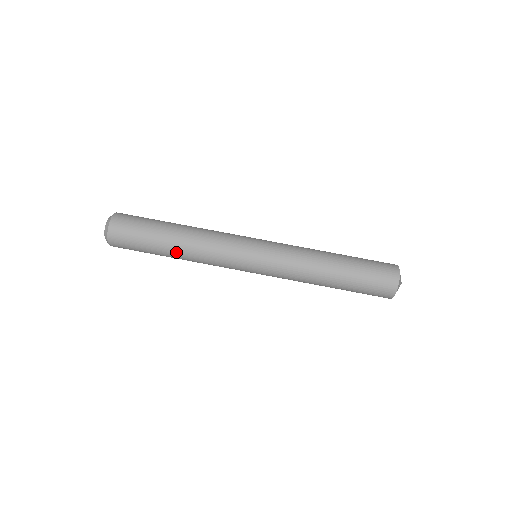
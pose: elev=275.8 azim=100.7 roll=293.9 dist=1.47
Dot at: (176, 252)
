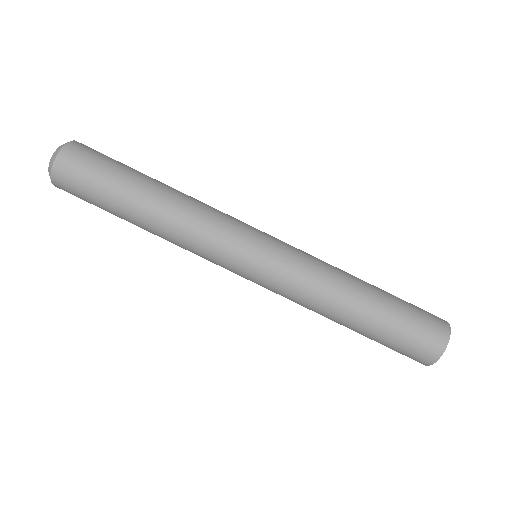
Dot at: (151, 202)
